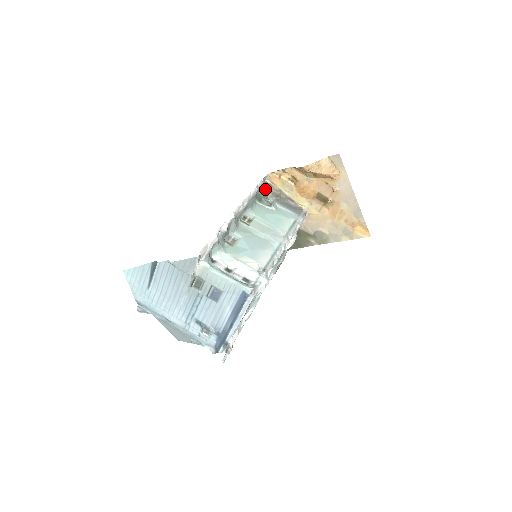
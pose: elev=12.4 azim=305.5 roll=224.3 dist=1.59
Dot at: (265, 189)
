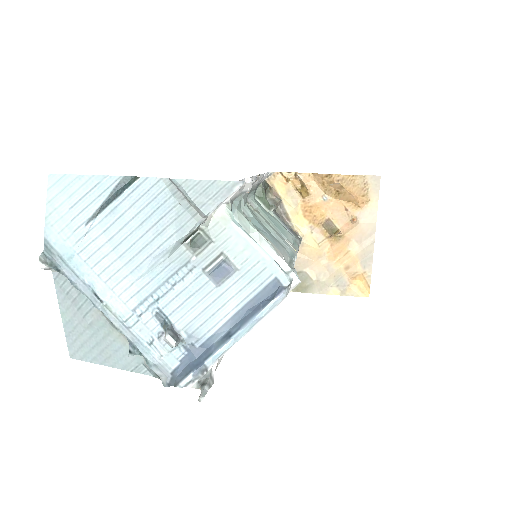
Dot at: (265, 187)
